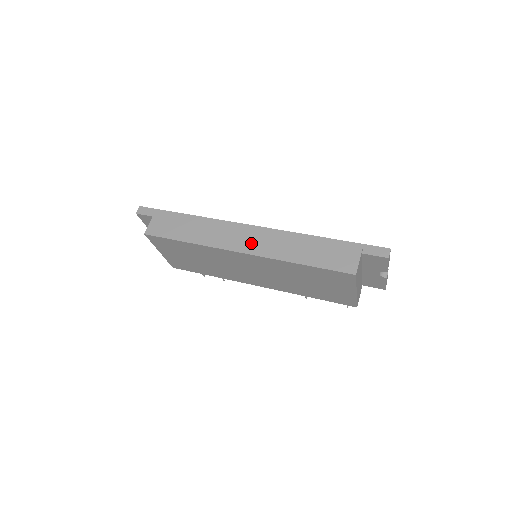
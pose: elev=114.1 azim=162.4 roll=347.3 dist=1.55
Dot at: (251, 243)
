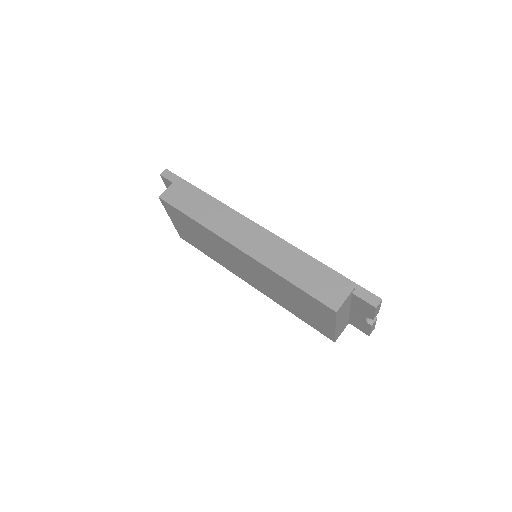
Dot at: (251, 243)
